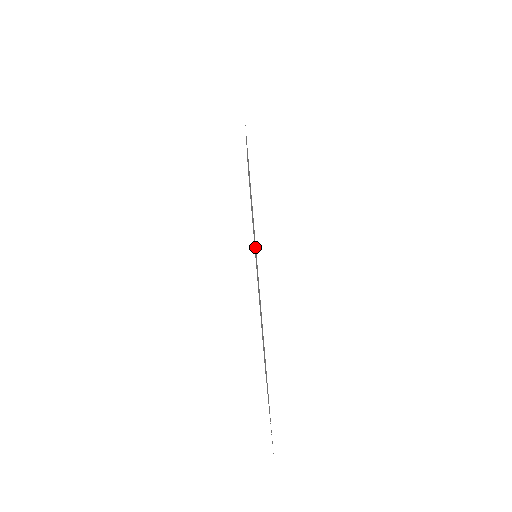
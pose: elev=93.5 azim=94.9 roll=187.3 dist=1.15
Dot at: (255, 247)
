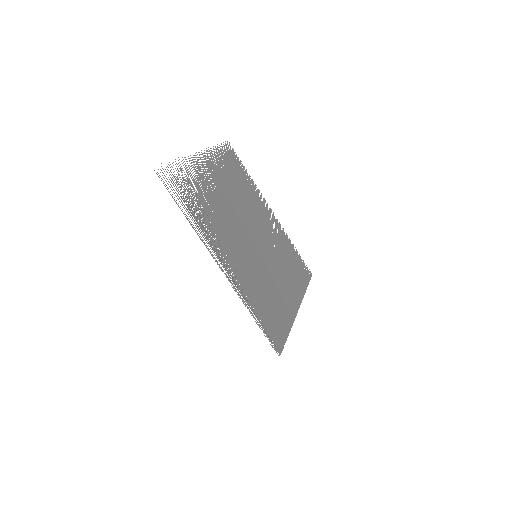
Dot at: (271, 286)
